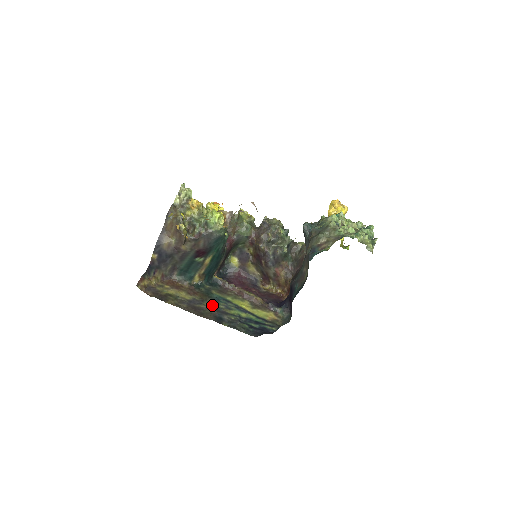
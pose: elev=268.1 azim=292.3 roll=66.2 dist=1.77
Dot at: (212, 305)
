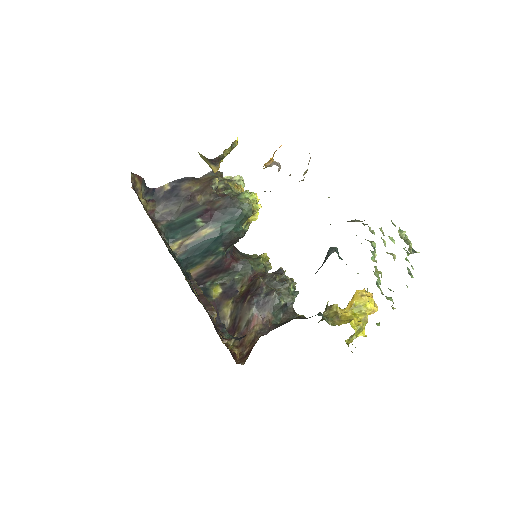
Dot at: (171, 252)
